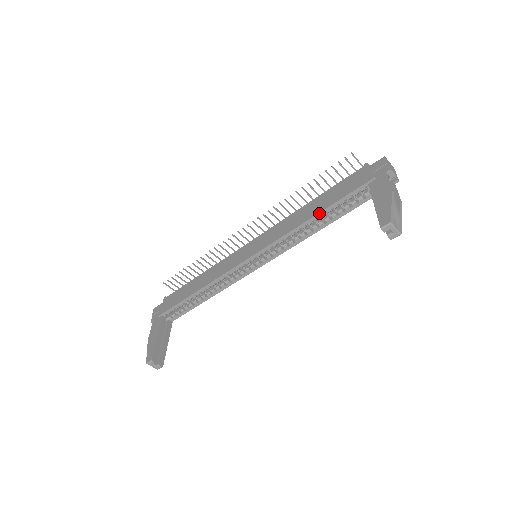
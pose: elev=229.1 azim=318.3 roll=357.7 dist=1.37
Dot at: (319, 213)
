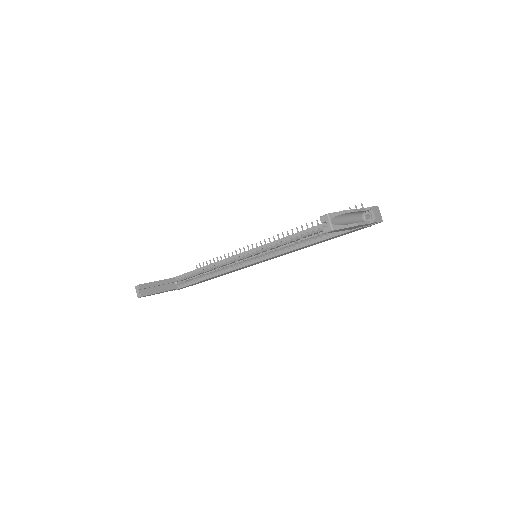
Dot at: (309, 229)
